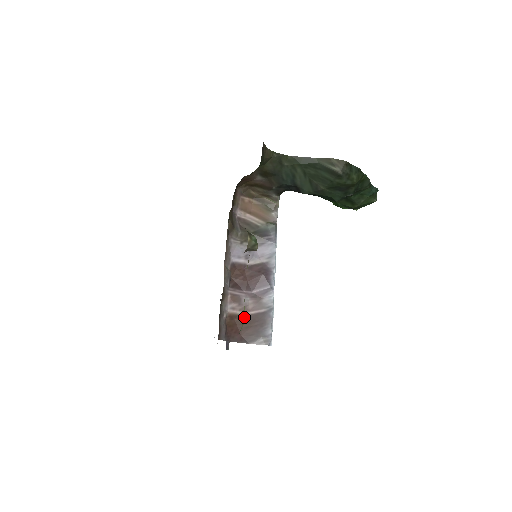
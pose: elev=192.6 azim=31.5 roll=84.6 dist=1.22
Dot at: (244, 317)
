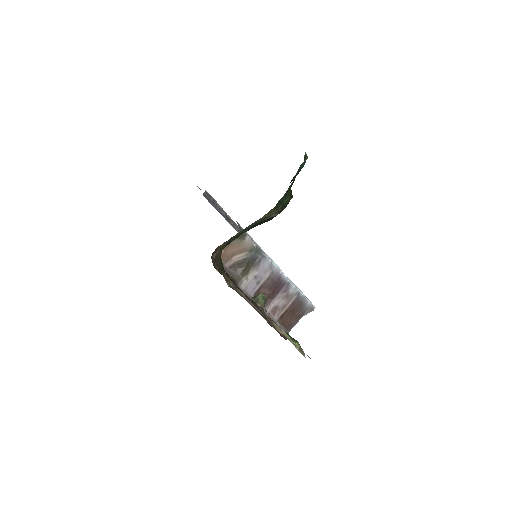
Dot at: (298, 347)
